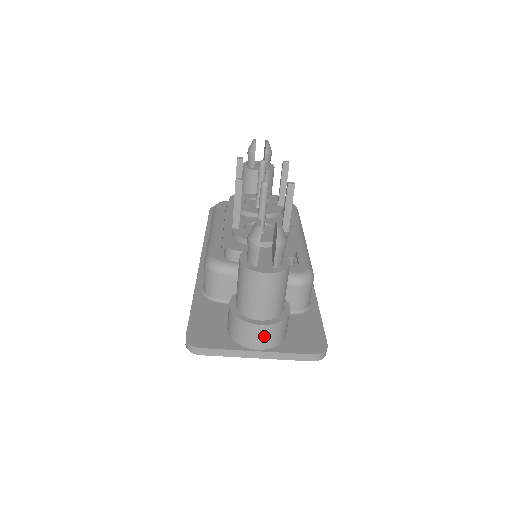
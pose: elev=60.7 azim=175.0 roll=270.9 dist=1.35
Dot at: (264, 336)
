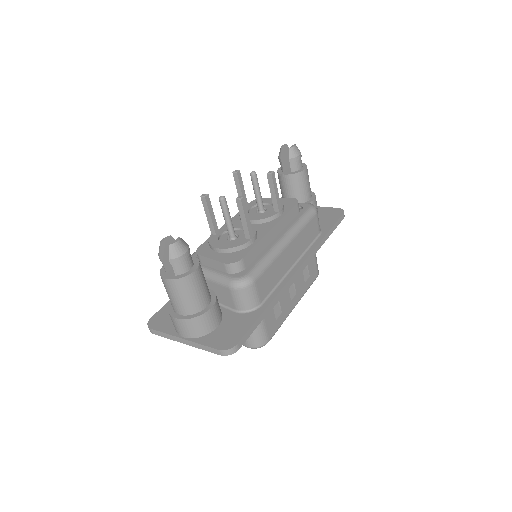
Dot at: (183, 328)
